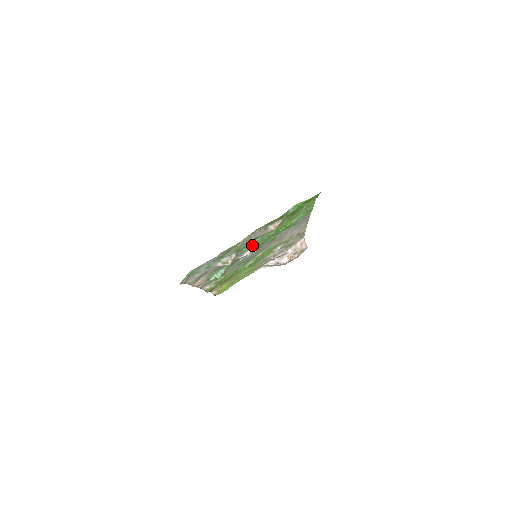
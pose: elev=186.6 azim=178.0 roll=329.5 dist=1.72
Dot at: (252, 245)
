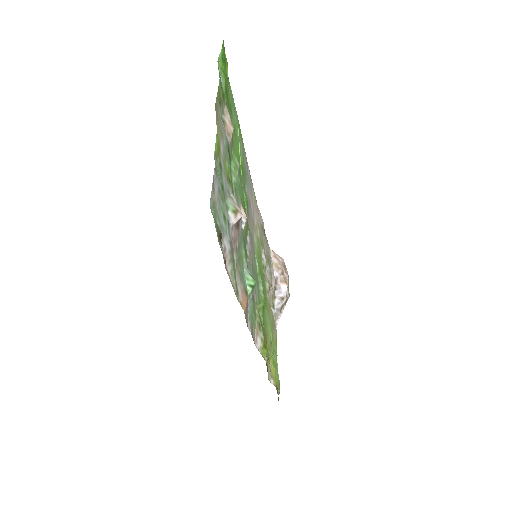
Dot at: (236, 193)
